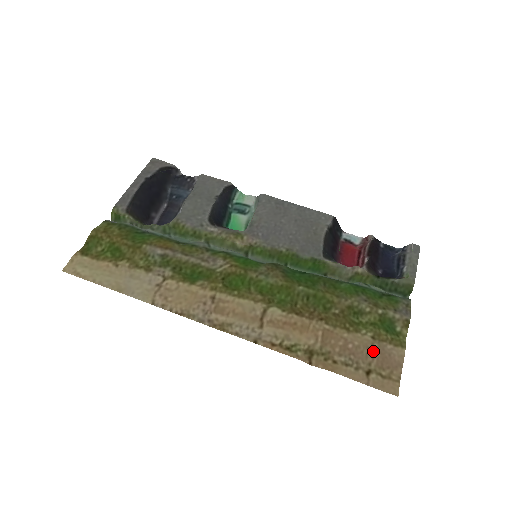
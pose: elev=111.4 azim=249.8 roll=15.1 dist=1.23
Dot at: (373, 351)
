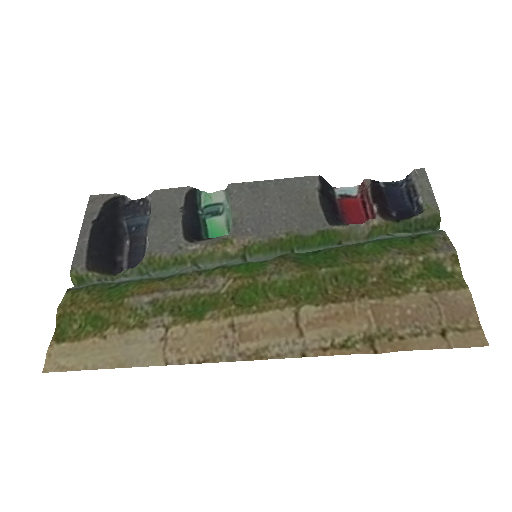
Dot at: (436, 306)
